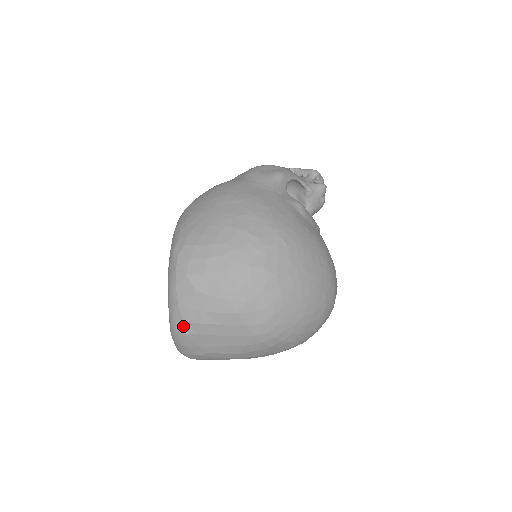
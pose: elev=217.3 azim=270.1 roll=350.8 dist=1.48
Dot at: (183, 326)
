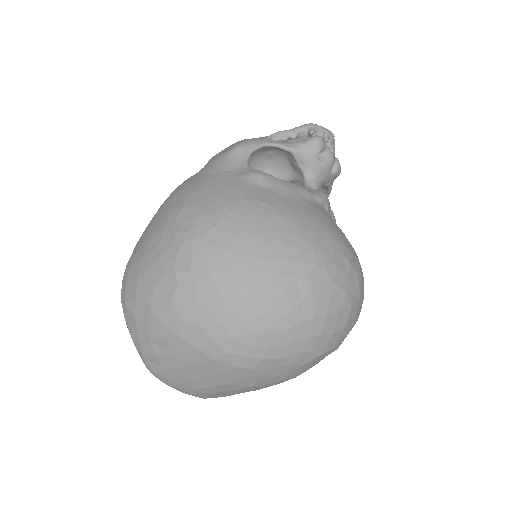
Dot at: (147, 363)
